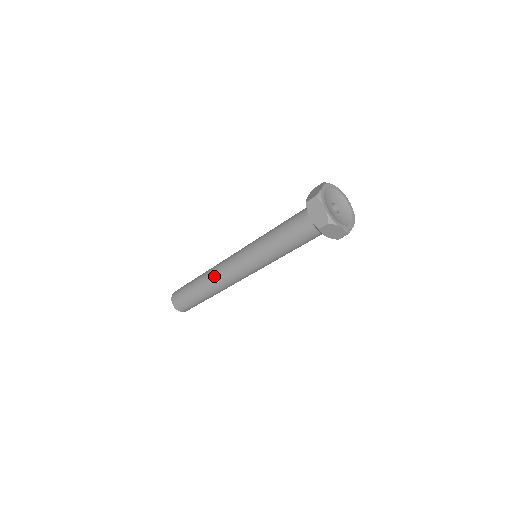
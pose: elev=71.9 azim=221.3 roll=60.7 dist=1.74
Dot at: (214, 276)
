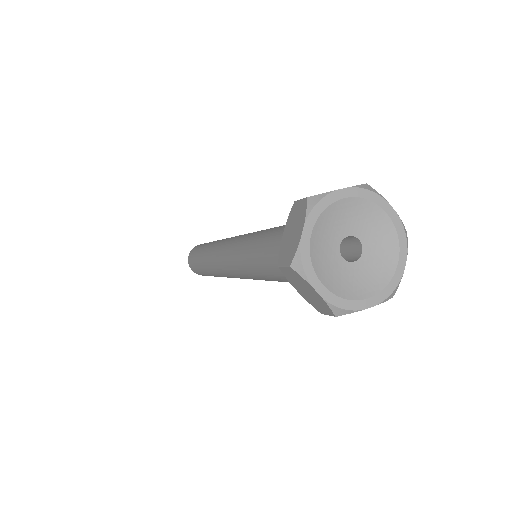
Dot at: (212, 250)
